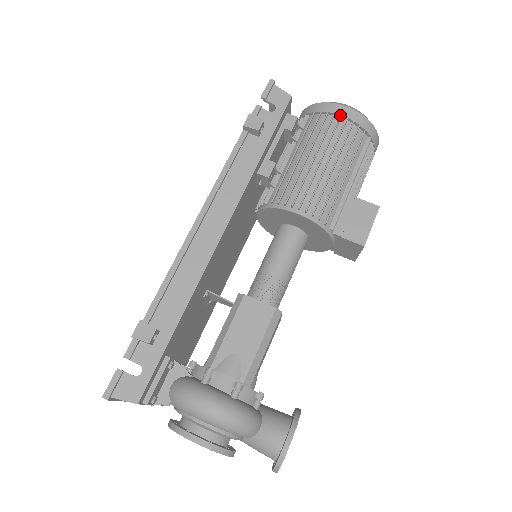
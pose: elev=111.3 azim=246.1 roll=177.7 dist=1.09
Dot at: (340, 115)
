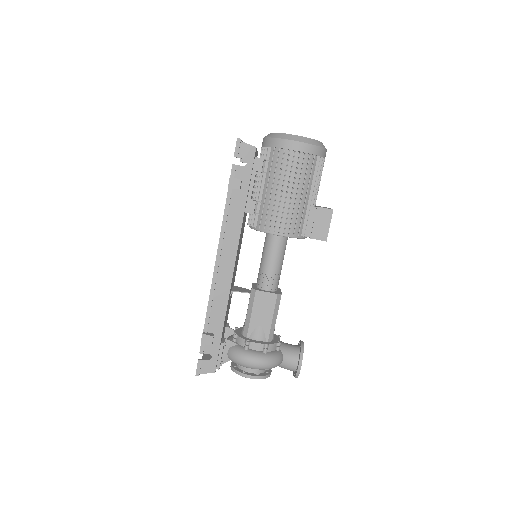
Dot at: (294, 151)
